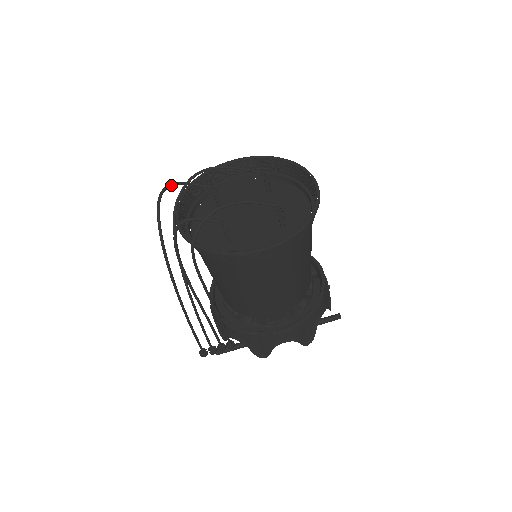
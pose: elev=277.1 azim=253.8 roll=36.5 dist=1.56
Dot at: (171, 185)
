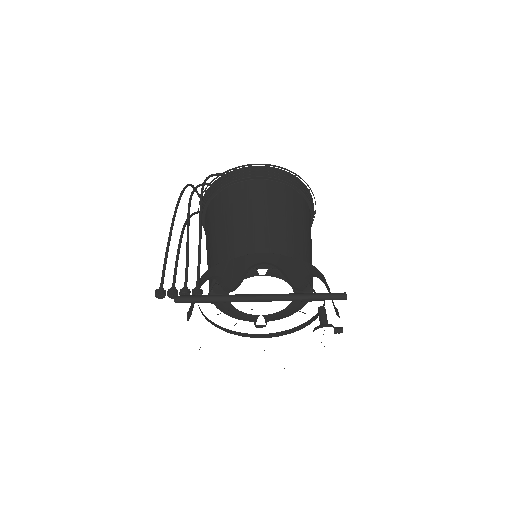
Dot at: occluded
